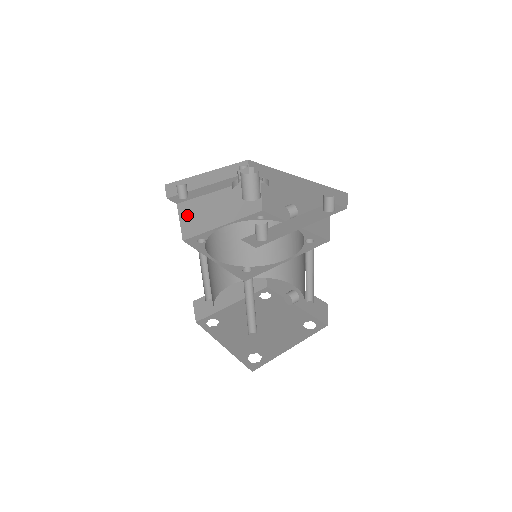
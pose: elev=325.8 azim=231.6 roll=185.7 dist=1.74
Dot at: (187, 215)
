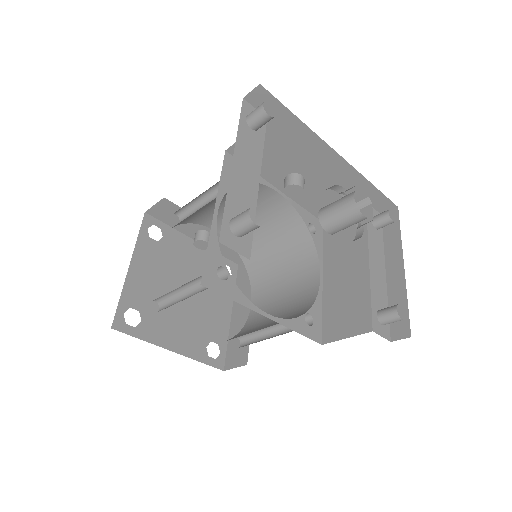
Dot at: occluded
